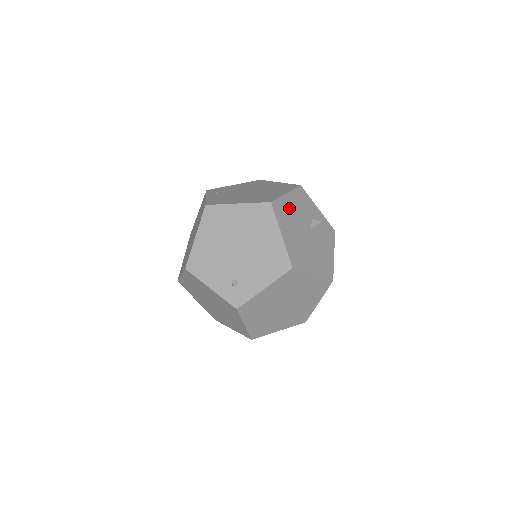
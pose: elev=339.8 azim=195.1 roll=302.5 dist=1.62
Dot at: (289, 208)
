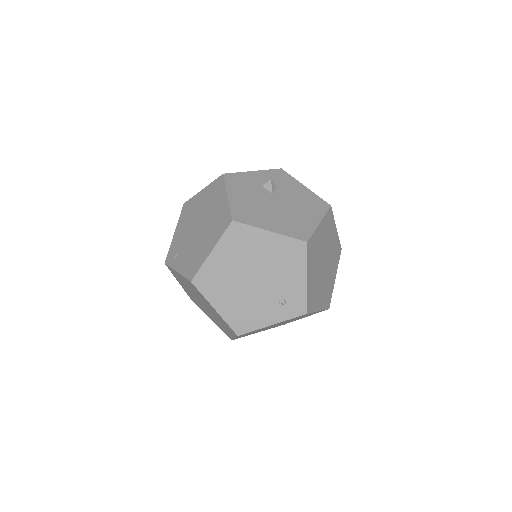
Dot at: (244, 204)
